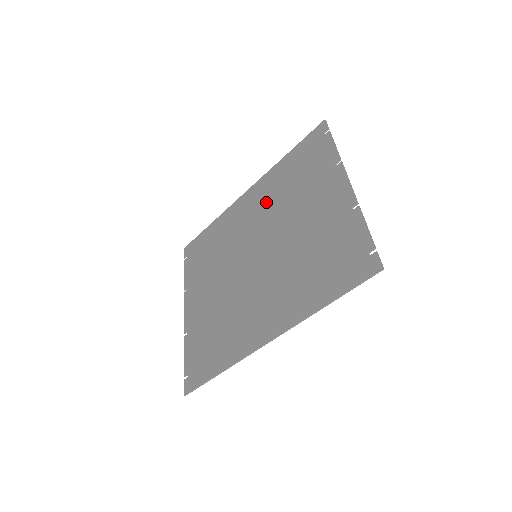
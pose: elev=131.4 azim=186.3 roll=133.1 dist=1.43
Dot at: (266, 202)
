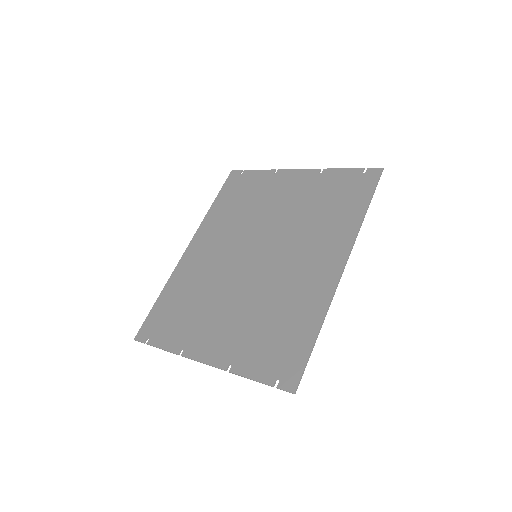
Dot at: (225, 231)
